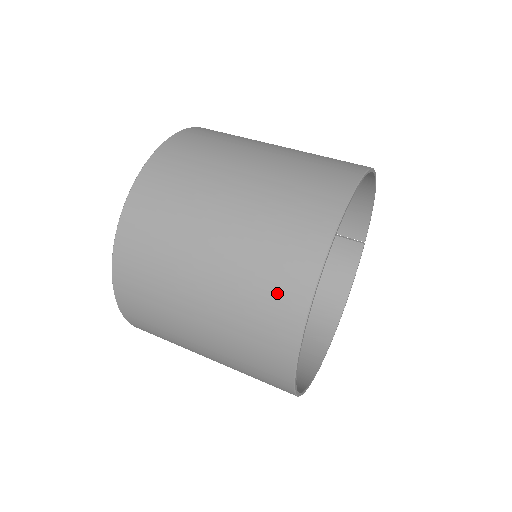
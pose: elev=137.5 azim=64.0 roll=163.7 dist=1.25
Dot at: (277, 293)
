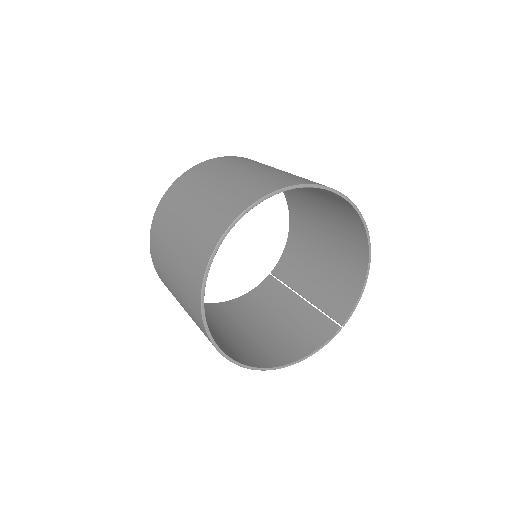
Dot at: (245, 194)
